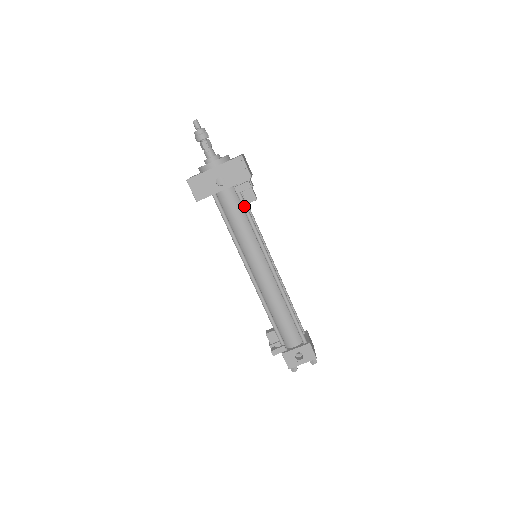
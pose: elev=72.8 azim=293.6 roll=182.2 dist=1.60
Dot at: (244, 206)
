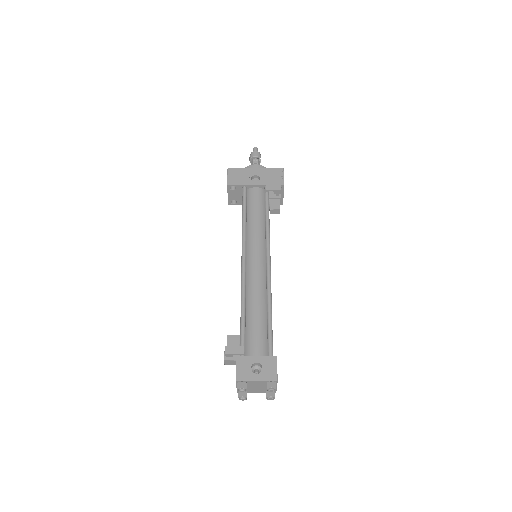
Dot at: (267, 203)
